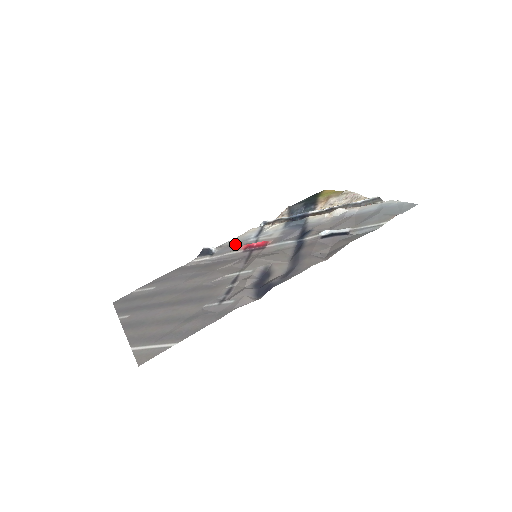
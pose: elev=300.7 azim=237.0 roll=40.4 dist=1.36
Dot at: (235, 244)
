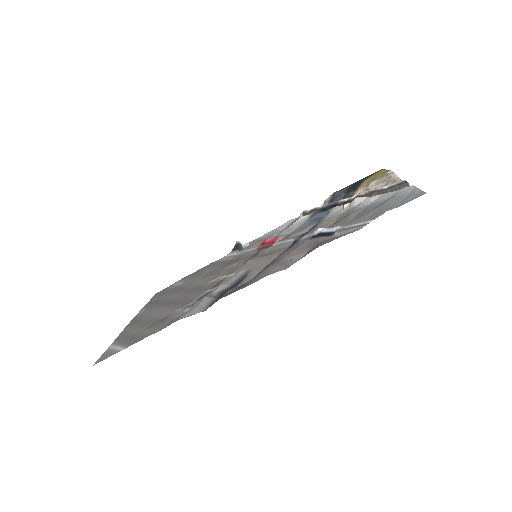
Dot at: (263, 239)
